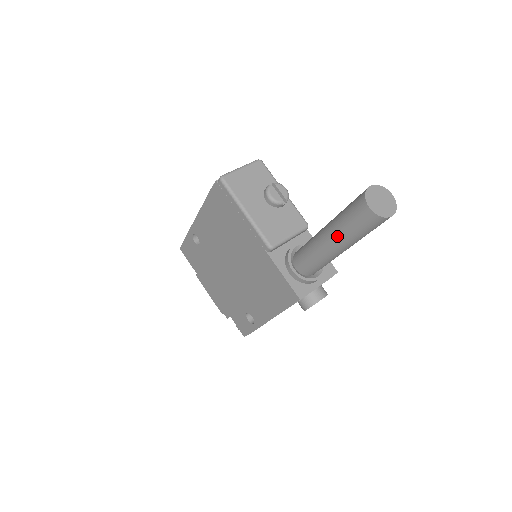
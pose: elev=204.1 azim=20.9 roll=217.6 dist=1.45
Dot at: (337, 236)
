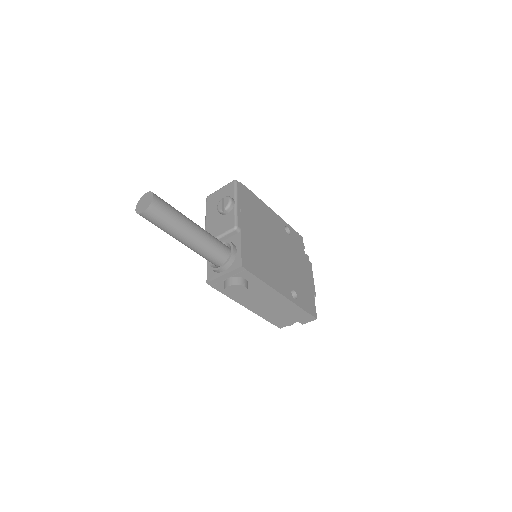
Dot at: occluded
